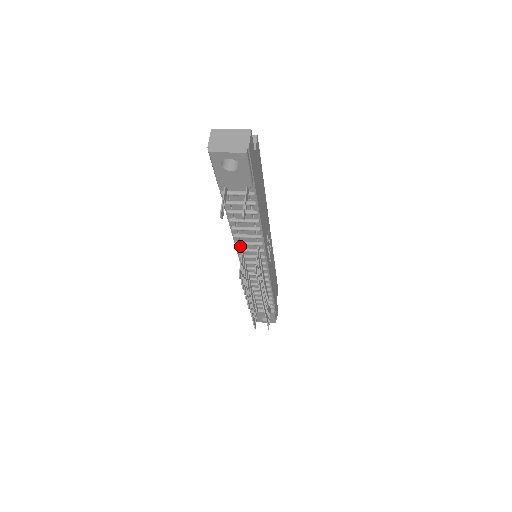
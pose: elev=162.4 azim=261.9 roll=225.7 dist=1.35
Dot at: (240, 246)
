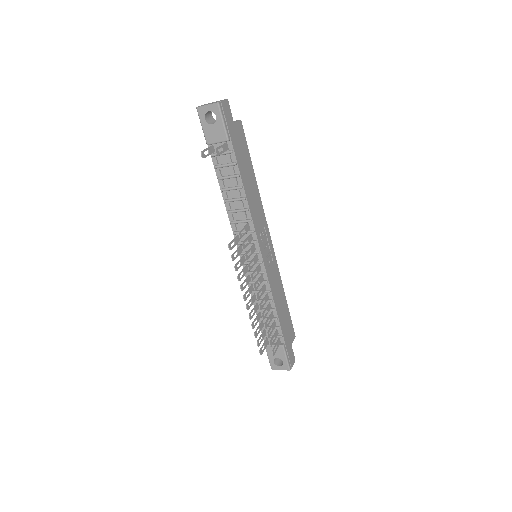
Dot at: (235, 228)
